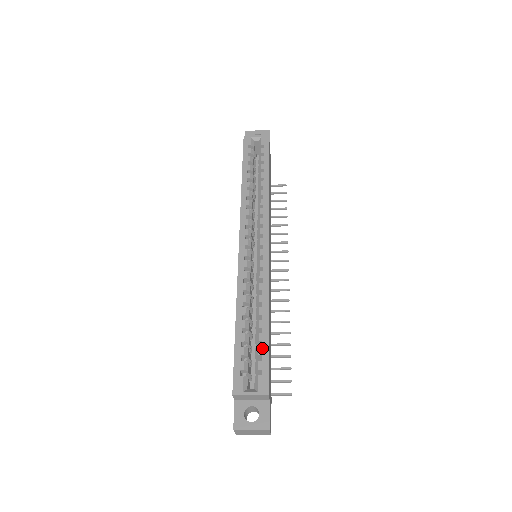
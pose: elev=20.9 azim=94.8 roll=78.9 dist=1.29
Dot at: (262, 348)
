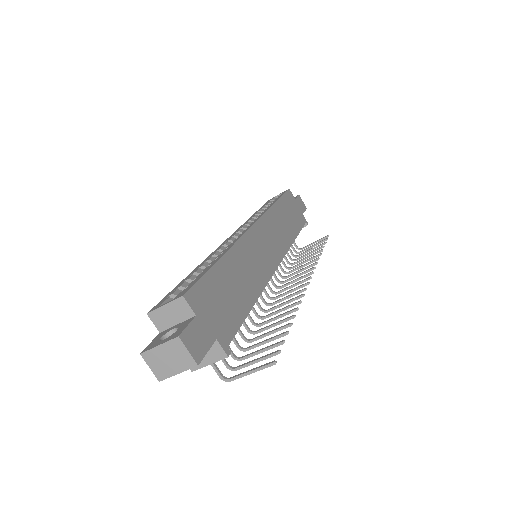
Dot at: (201, 273)
